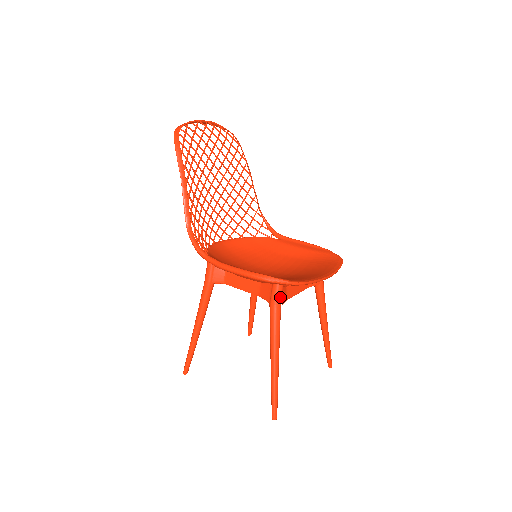
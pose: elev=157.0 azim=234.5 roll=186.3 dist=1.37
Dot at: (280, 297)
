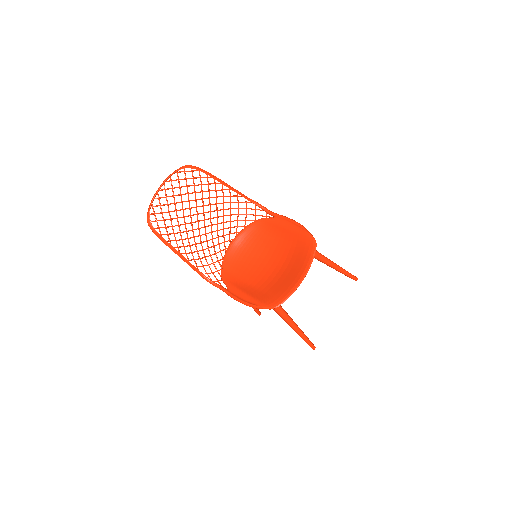
Dot at: occluded
